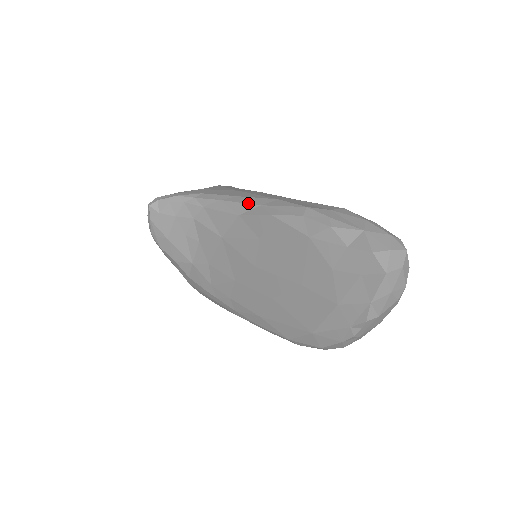
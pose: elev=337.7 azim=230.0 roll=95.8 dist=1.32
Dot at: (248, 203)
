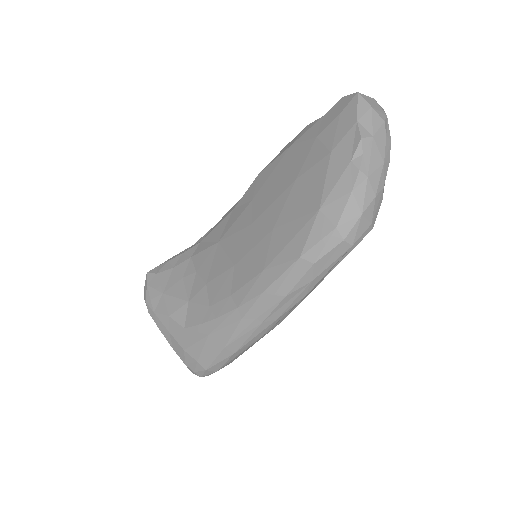
Dot at: occluded
